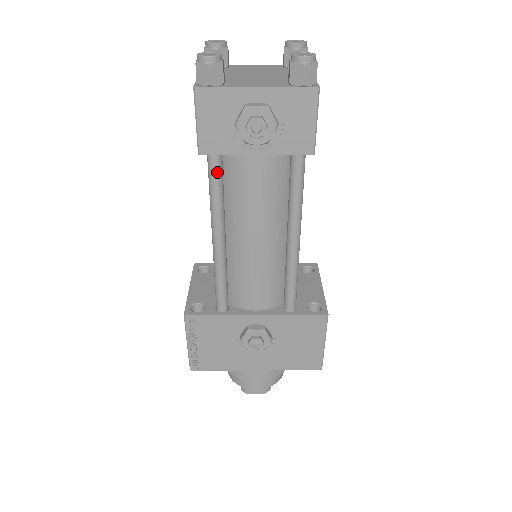
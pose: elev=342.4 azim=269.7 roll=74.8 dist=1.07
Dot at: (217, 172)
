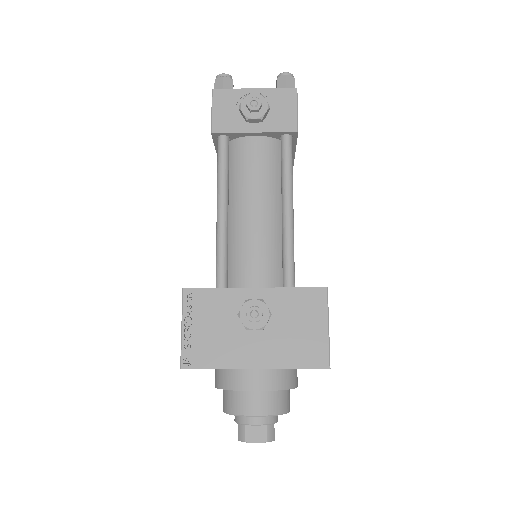
Dot at: (224, 150)
